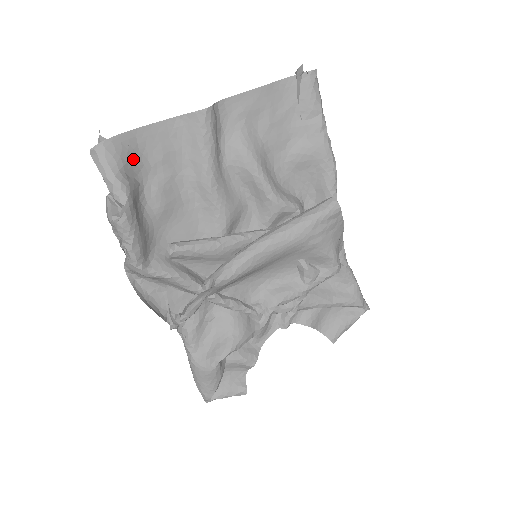
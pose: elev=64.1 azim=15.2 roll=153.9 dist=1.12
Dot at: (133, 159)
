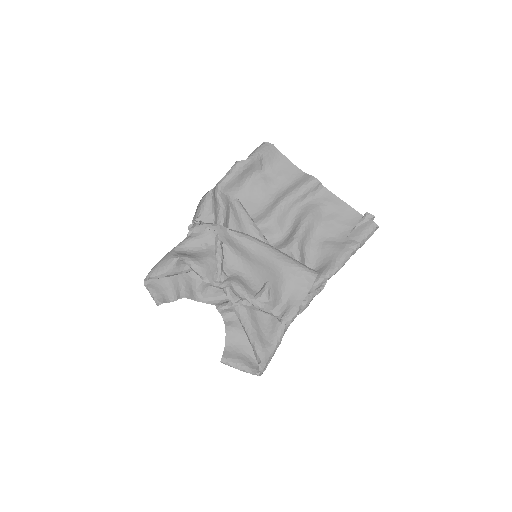
Dot at: (271, 161)
